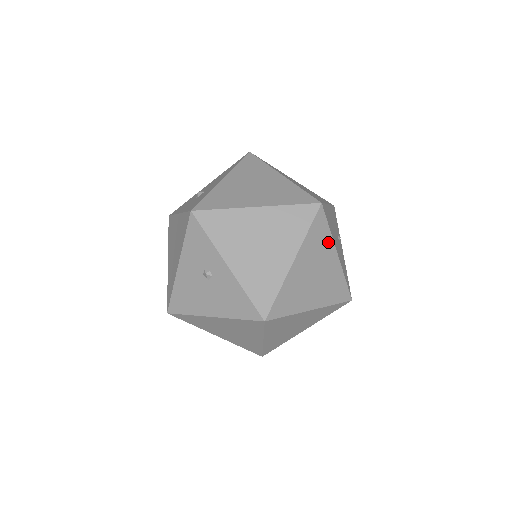
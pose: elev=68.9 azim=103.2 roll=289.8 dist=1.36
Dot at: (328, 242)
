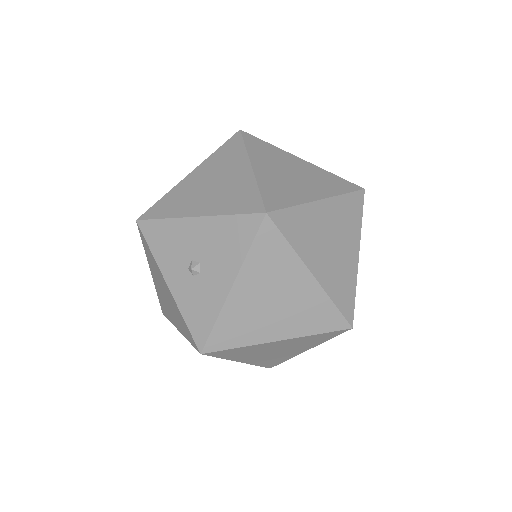
Dot at: occluded
